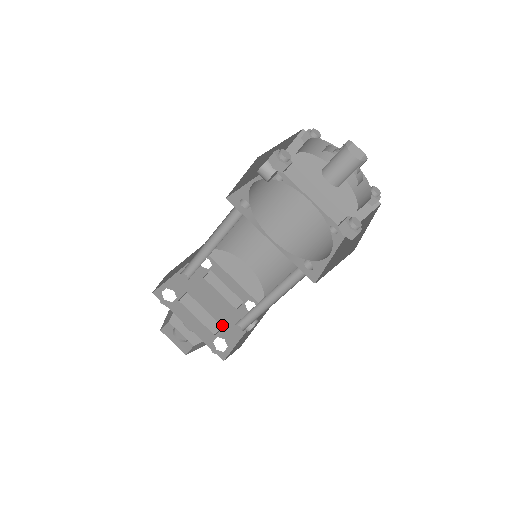
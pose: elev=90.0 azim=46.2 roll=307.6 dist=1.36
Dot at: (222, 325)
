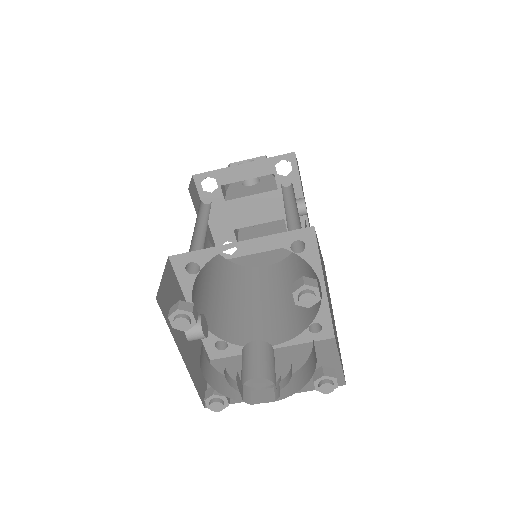
Dot at: occluded
